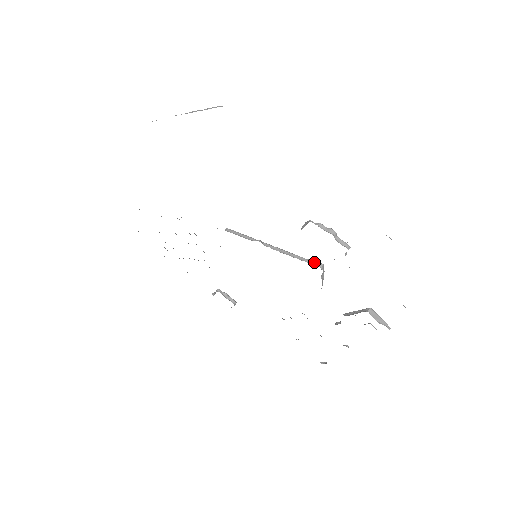
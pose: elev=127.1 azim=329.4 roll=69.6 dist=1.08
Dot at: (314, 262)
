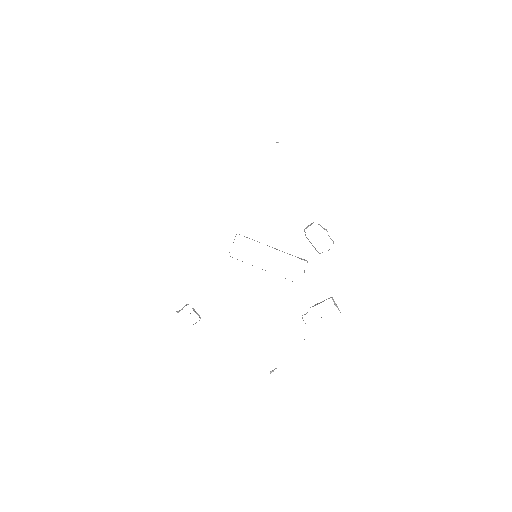
Dot at: (302, 259)
